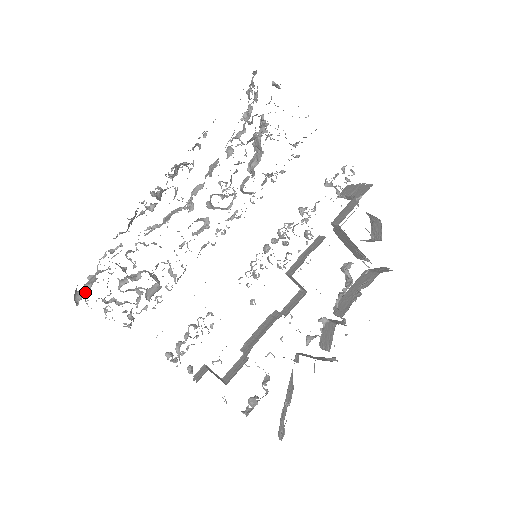
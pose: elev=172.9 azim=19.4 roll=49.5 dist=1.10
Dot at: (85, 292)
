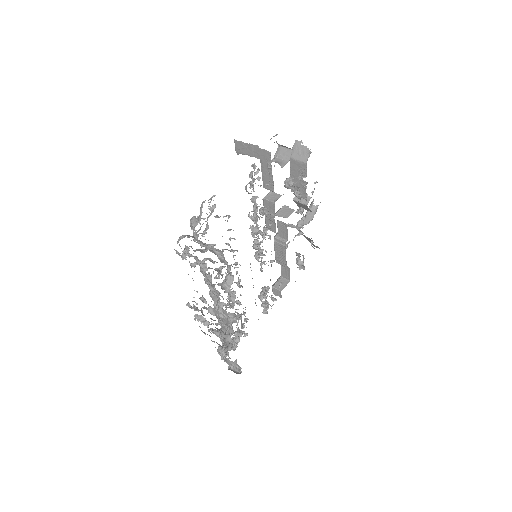
Dot at: (237, 368)
